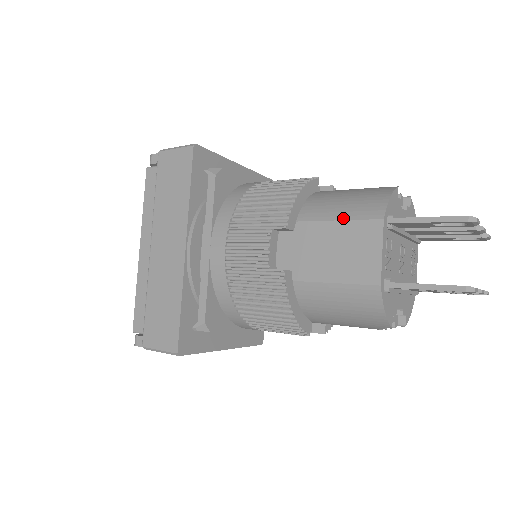
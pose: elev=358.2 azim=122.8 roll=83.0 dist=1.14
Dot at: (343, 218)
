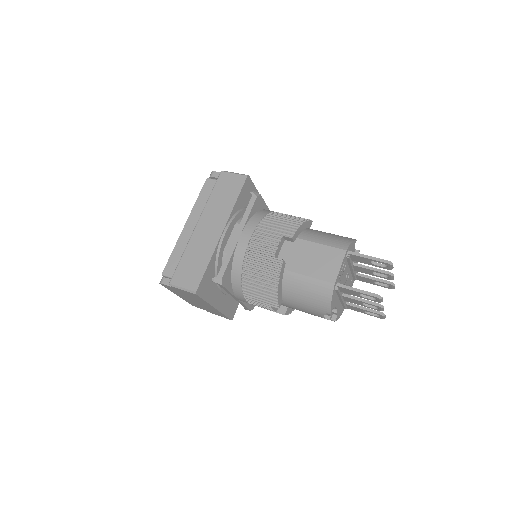
Dot at: (324, 244)
